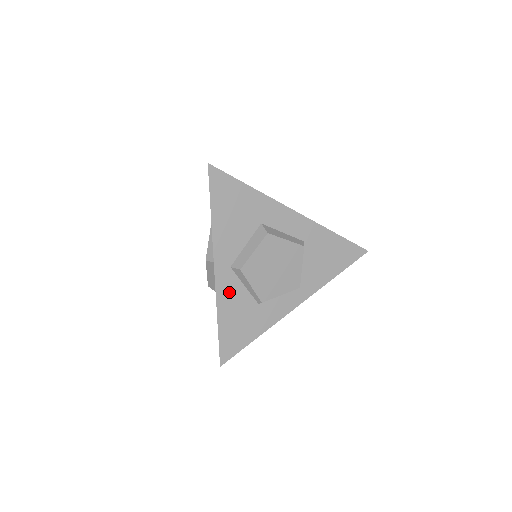
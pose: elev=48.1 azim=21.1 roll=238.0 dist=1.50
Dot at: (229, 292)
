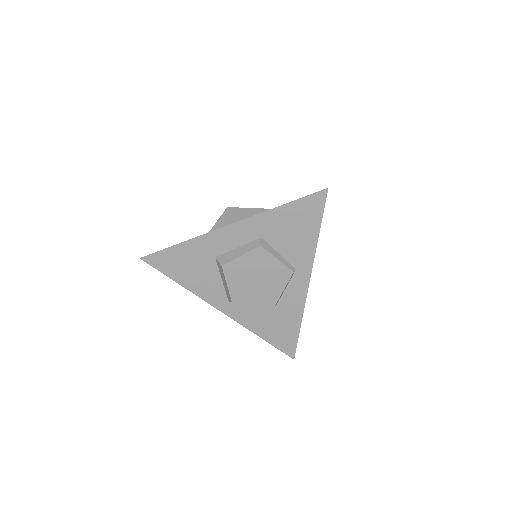
Dot at: (246, 315)
